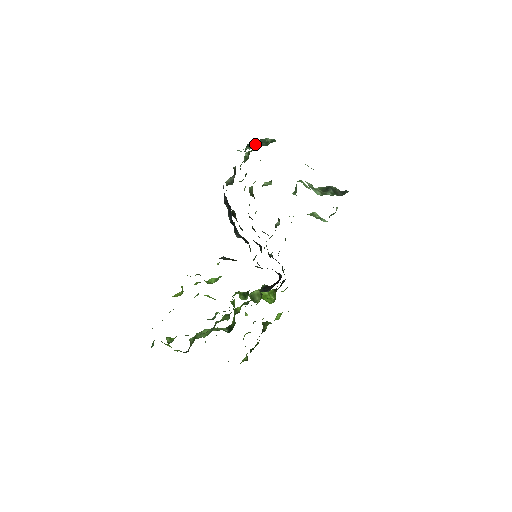
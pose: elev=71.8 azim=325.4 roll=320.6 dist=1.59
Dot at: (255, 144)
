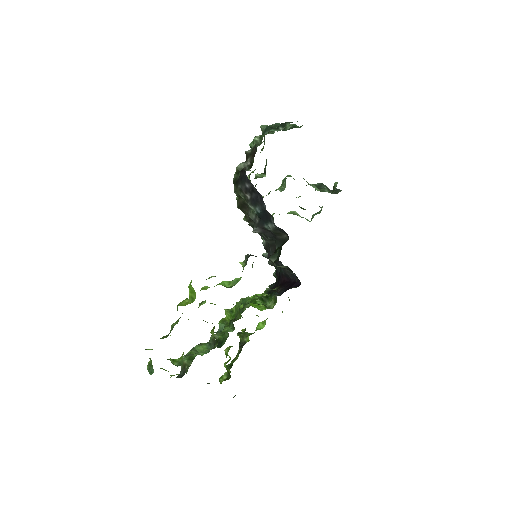
Dot at: (280, 127)
